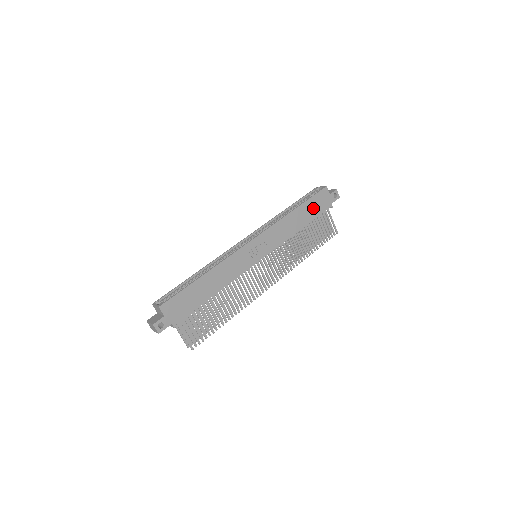
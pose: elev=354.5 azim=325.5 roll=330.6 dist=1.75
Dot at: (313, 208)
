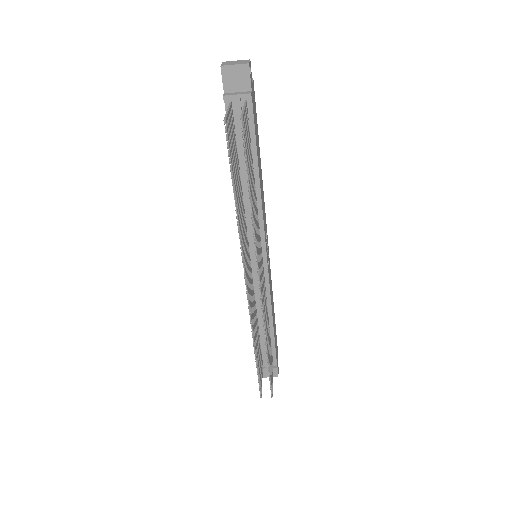
Dot at: (275, 335)
